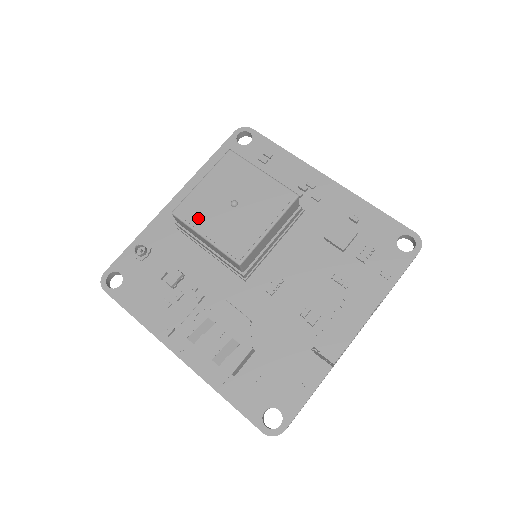
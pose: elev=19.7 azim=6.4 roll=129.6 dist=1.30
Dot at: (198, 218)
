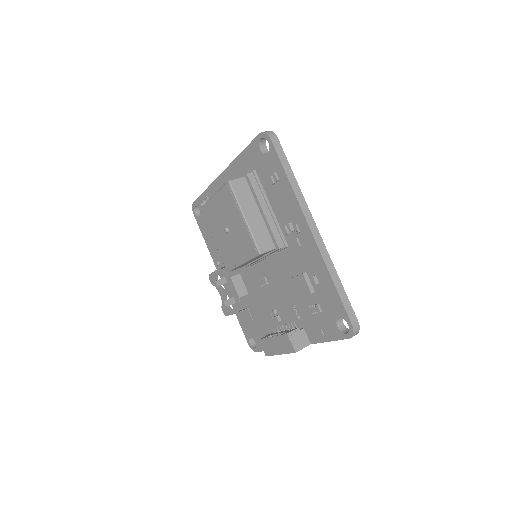
Dot at: (211, 224)
